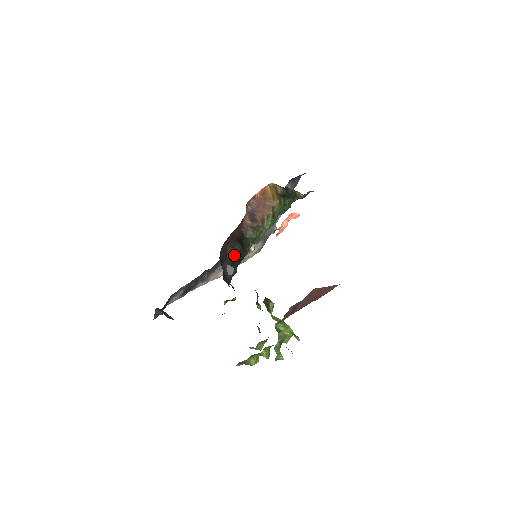
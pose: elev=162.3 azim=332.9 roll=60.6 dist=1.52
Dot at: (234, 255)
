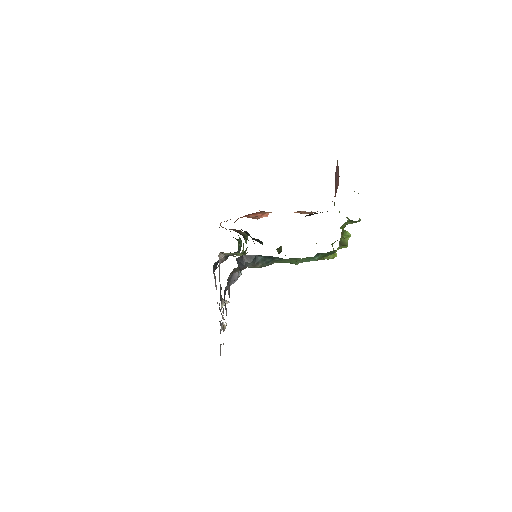
Dot at: occluded
